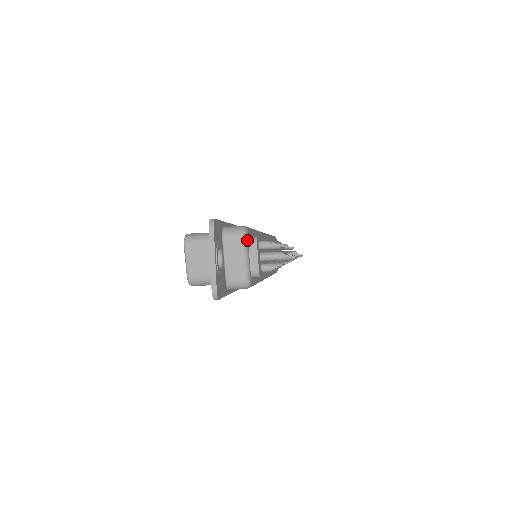
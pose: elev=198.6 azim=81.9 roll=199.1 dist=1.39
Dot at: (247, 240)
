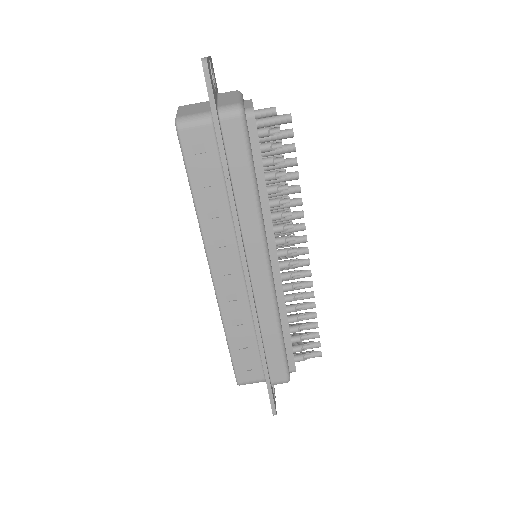
Dot at: (242, 95)
